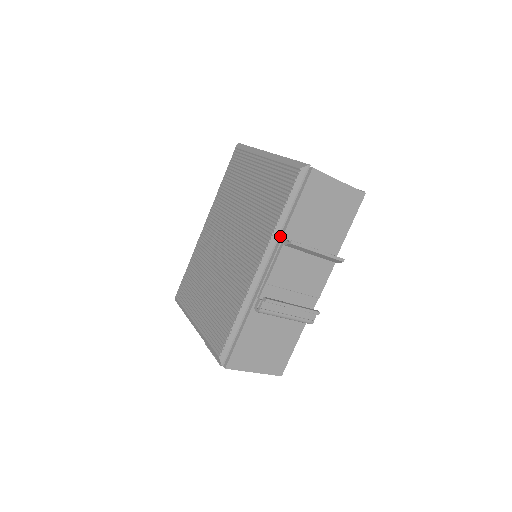
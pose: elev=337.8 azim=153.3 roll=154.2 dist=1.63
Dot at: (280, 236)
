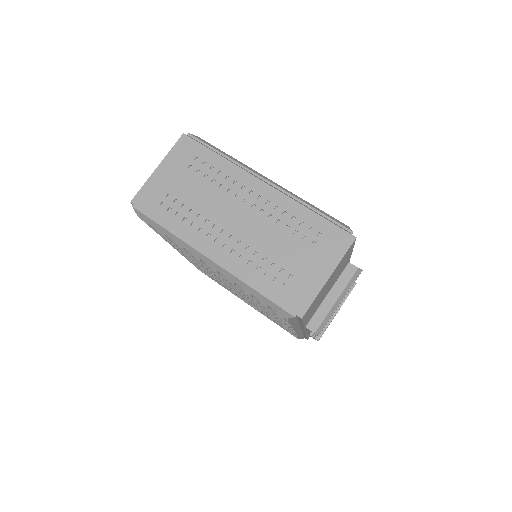
Dot at: occluded
